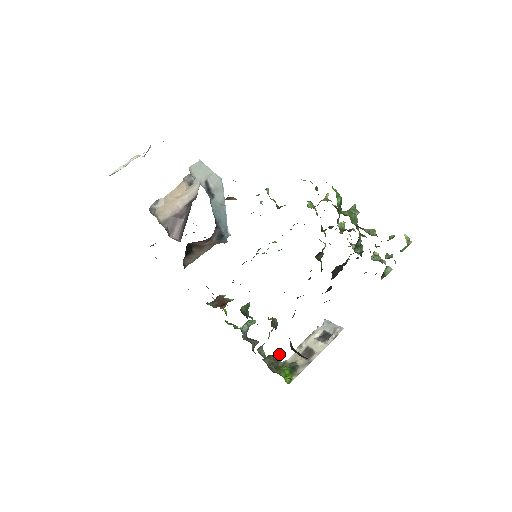
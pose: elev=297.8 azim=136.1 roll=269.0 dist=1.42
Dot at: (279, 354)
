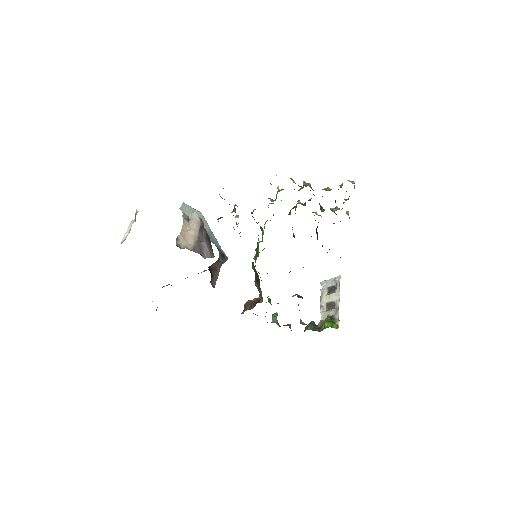
Dot at: (312, 321)
